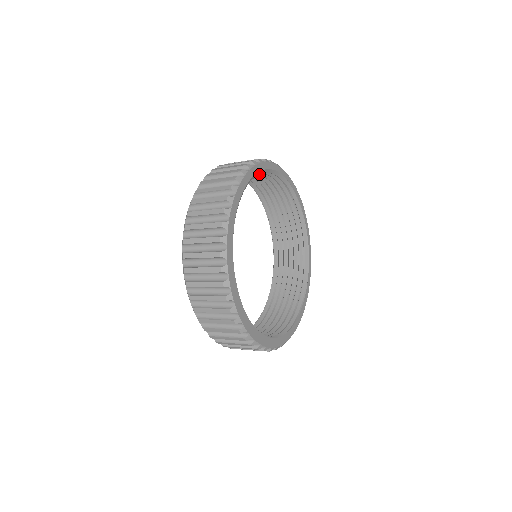
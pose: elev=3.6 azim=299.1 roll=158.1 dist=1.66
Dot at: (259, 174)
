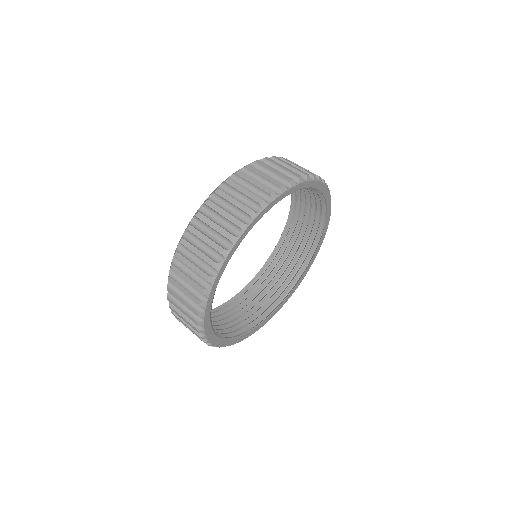
Dot at: occluded
